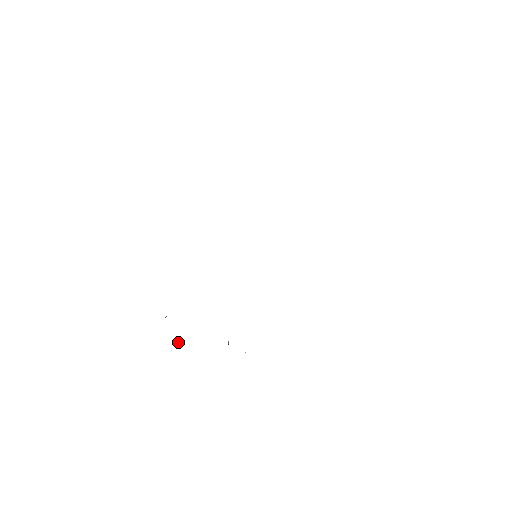
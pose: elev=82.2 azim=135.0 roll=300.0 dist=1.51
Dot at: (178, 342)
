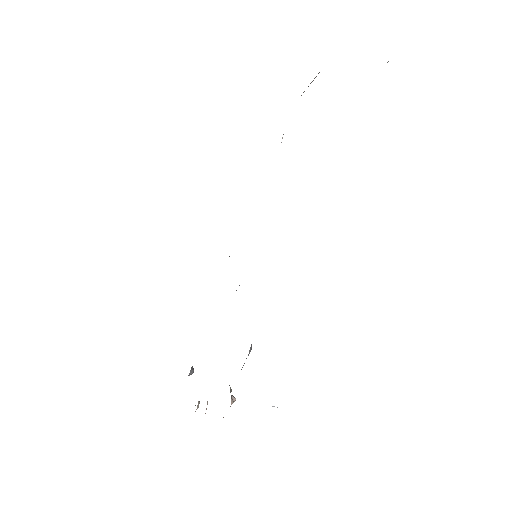
Dot at: occluded
